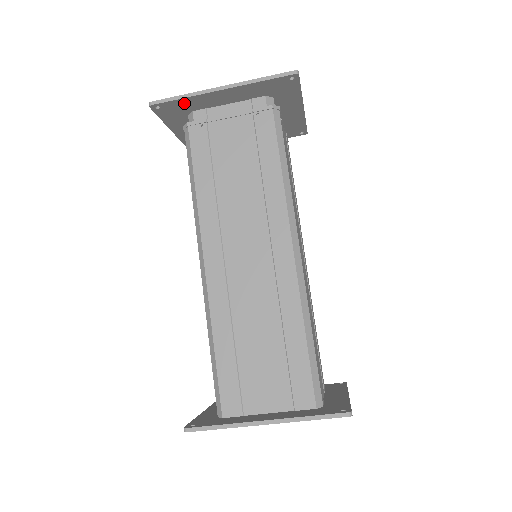
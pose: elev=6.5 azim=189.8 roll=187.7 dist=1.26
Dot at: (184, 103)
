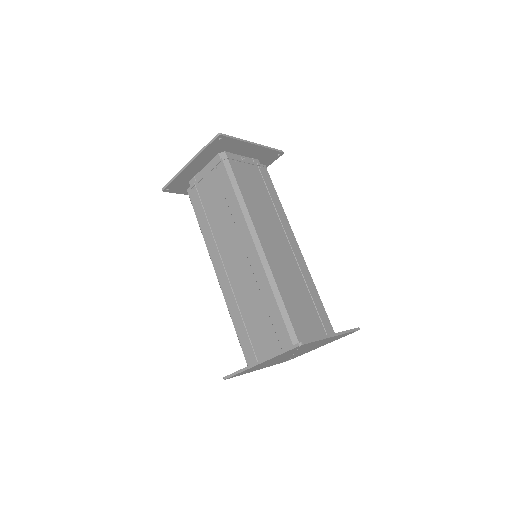
Dot at: (178, 181)
